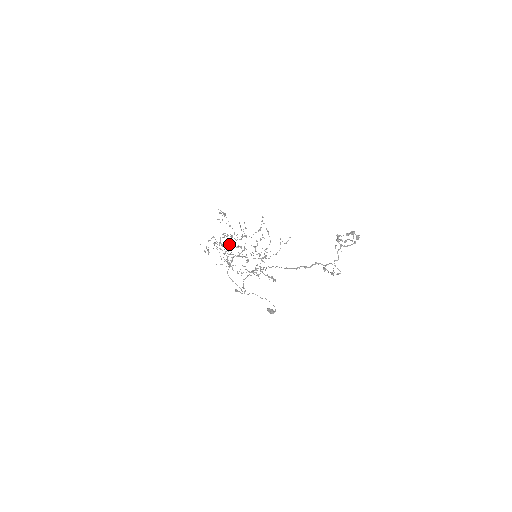
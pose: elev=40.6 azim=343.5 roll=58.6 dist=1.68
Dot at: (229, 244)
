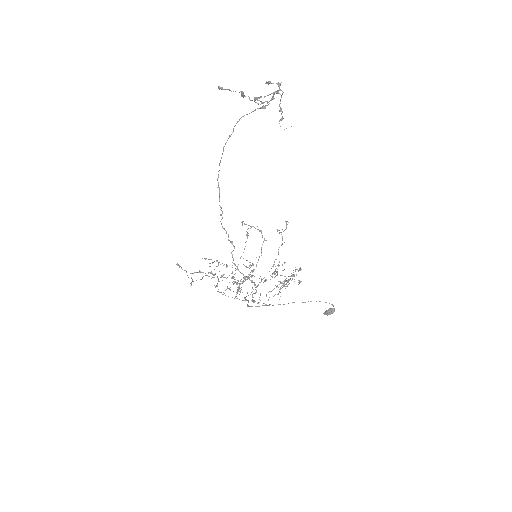
Dot at: (239, 284)
